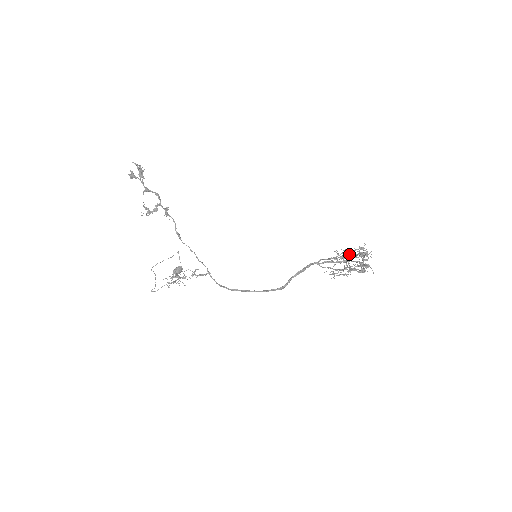
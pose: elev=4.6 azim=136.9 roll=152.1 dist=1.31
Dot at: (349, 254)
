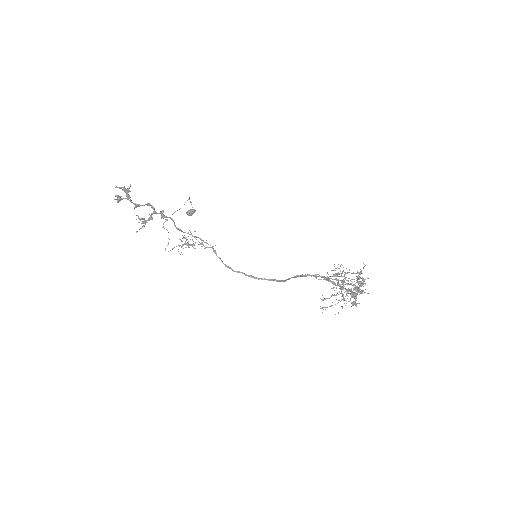
Dot at: occluded
